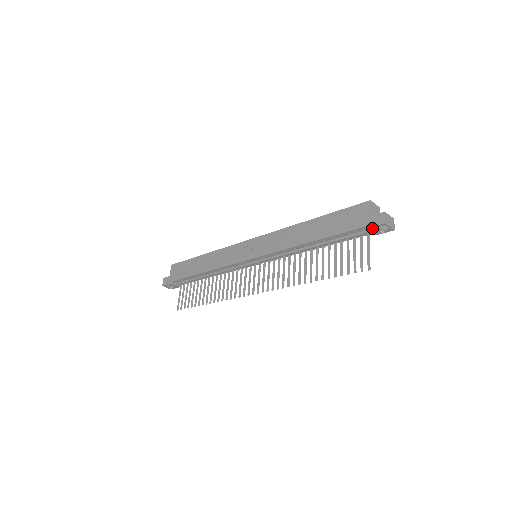
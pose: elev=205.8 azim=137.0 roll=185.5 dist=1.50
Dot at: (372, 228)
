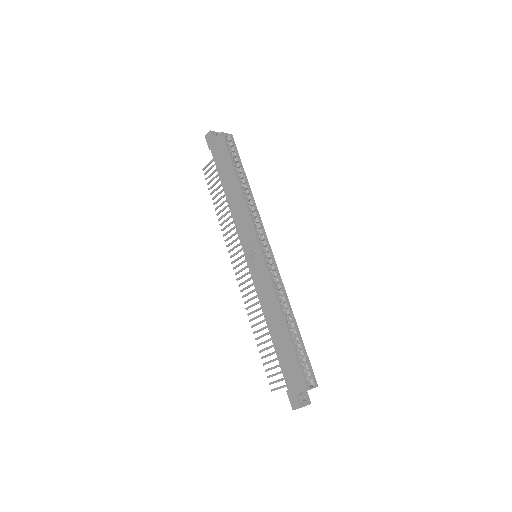
Dot at: (290, 395)
